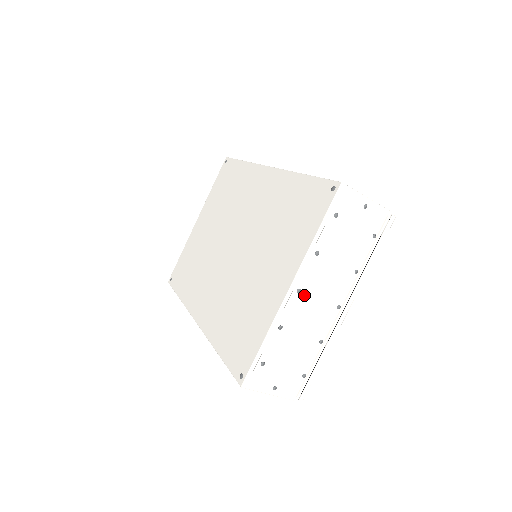
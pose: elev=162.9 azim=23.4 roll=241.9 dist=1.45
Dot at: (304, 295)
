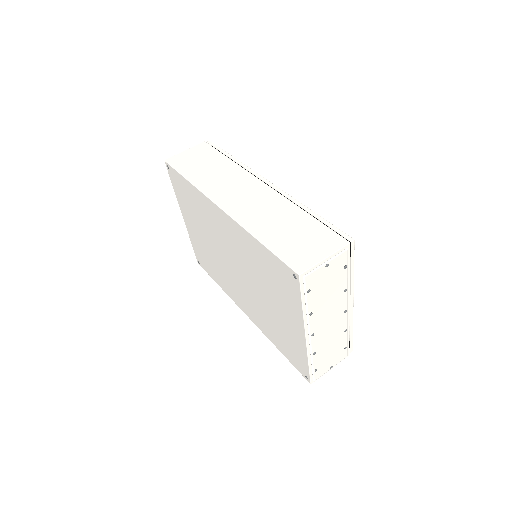
Dot at: (318, 332)
